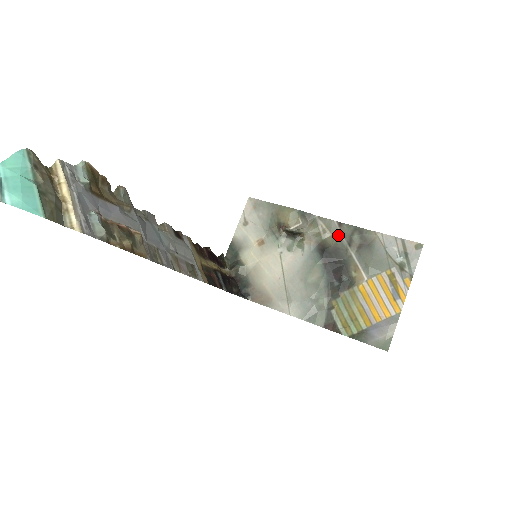
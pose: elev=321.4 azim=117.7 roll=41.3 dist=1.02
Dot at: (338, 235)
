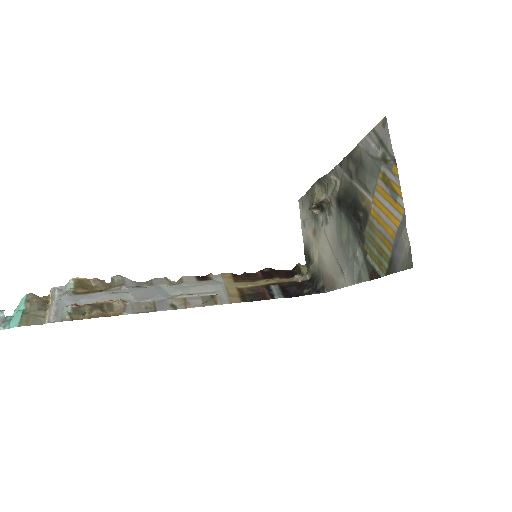
Dot at: (343, 176)
